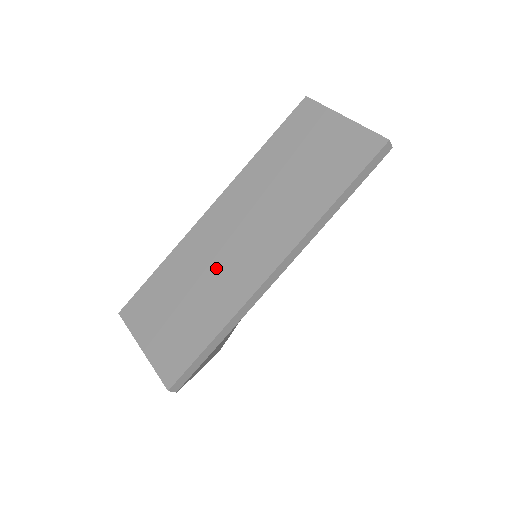
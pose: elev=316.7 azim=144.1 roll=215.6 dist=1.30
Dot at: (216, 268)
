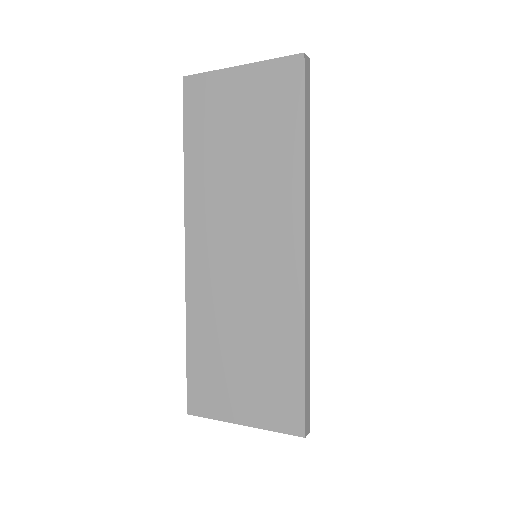
Dot at: (245, 296)
